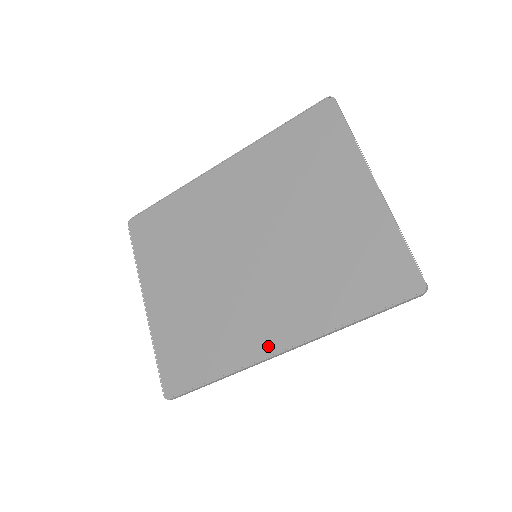
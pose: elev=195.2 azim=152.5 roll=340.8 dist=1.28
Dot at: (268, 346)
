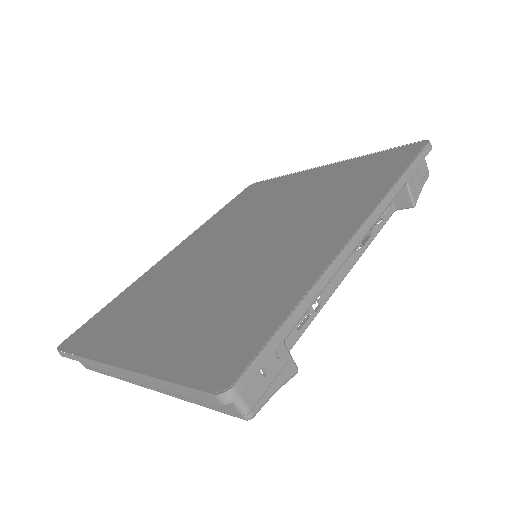
Dot at: (336, 241)
